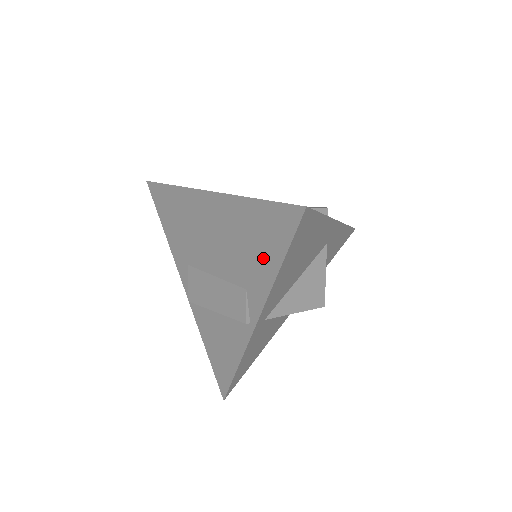
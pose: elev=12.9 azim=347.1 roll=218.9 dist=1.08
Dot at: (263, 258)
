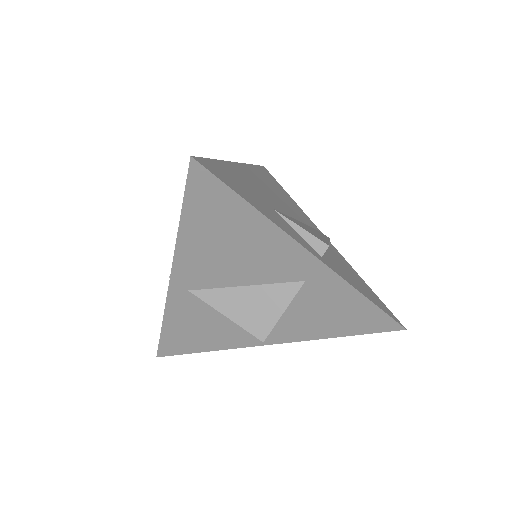
Dot at: occluded
